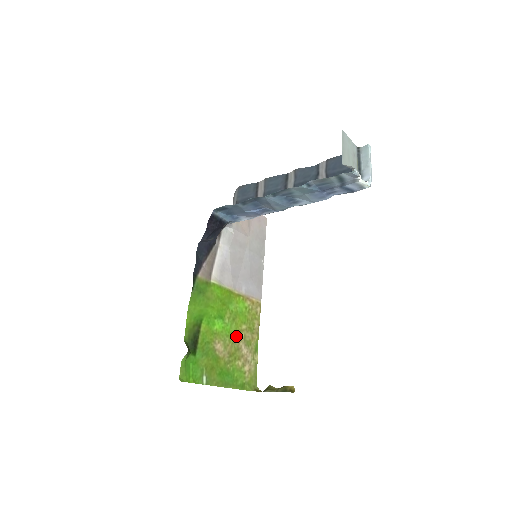
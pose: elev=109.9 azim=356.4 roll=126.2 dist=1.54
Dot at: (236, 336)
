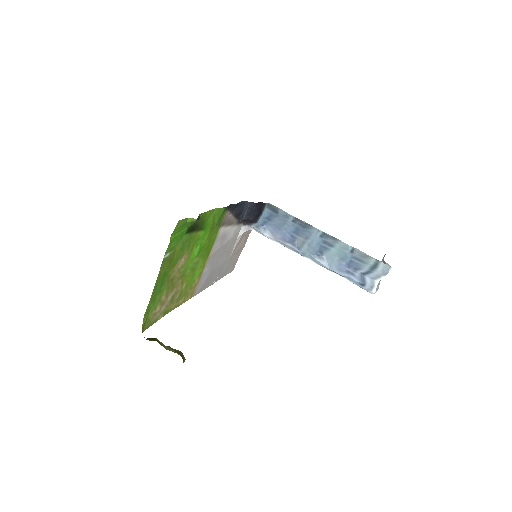
Dot at: (181, 279)
